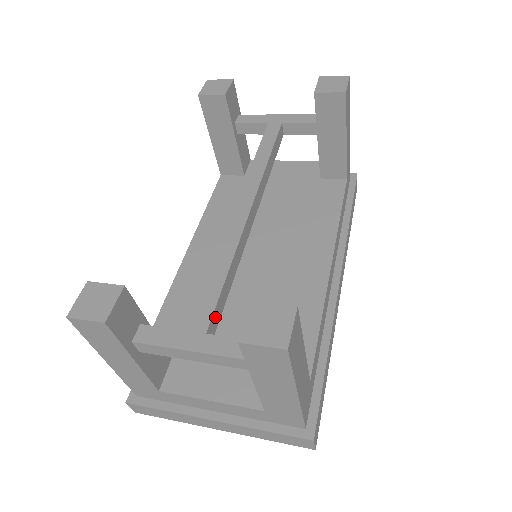
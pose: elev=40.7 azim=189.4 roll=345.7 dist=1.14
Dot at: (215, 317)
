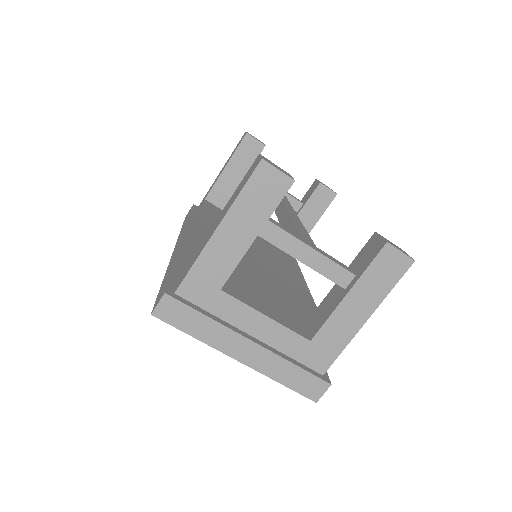
Dot at: occluded
